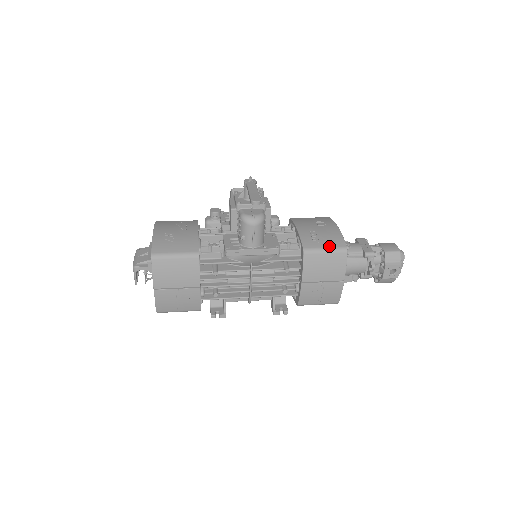
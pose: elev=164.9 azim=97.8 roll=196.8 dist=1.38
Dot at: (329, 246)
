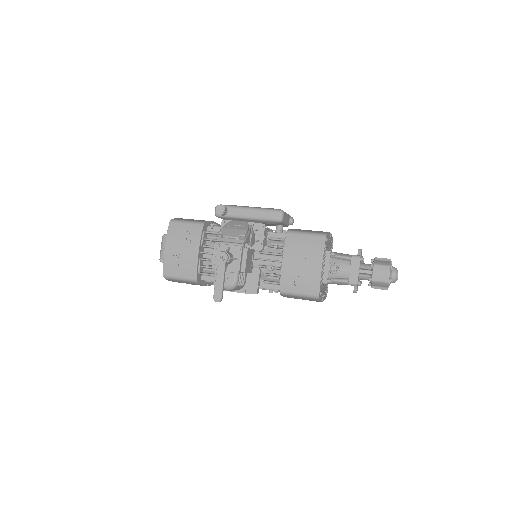
Dot at: (303, 292)
